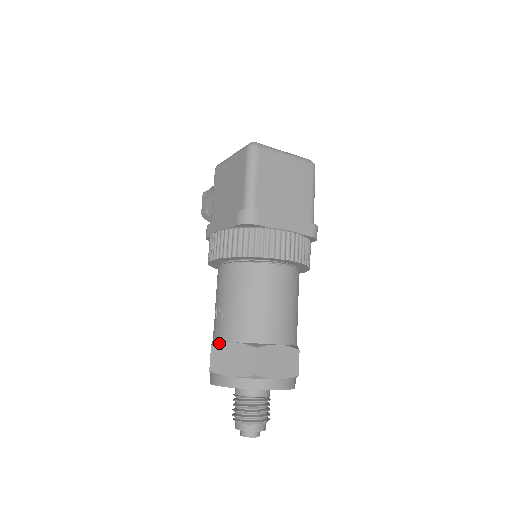
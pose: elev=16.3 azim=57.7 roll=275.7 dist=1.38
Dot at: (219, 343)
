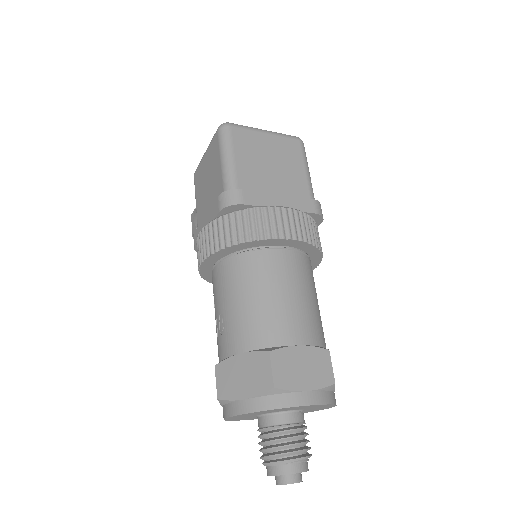
Dot at: (223, 360)
